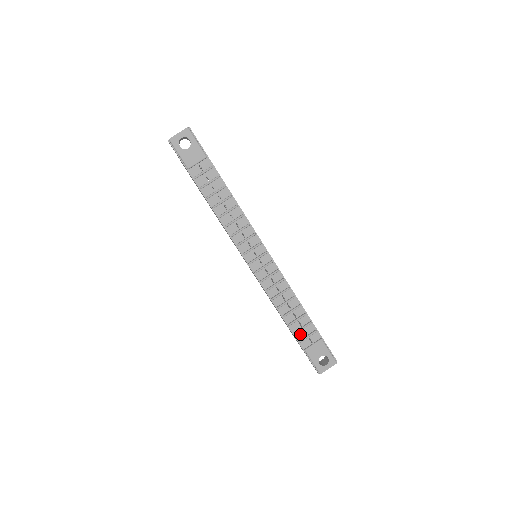
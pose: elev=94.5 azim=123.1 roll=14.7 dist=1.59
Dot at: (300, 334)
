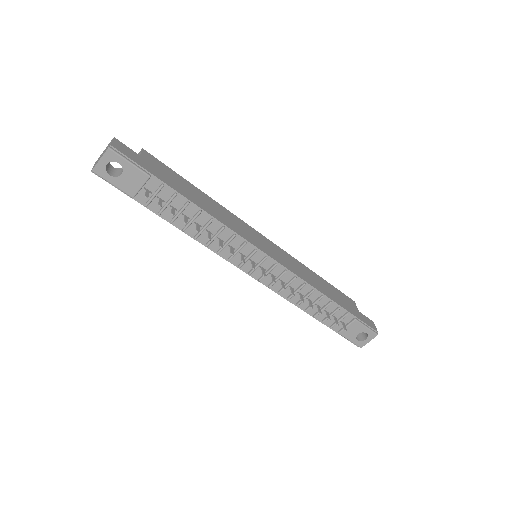
Dot at: (329, 320)
